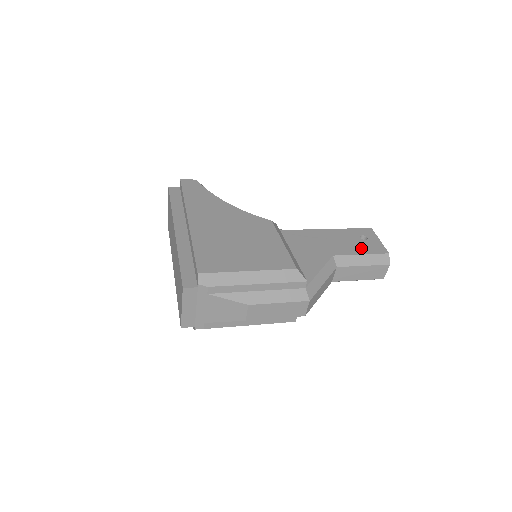
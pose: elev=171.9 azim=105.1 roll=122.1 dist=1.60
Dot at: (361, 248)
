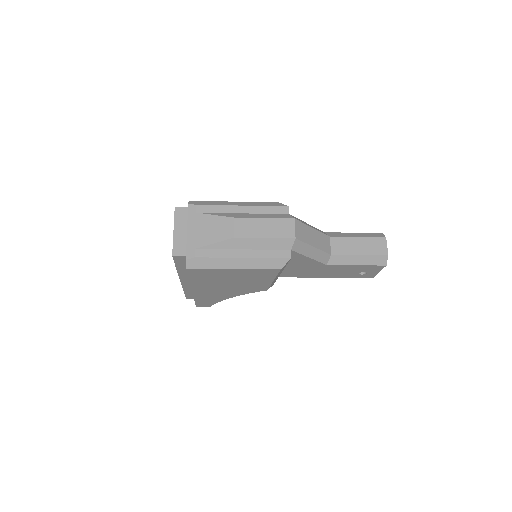
Dot at: occluded
